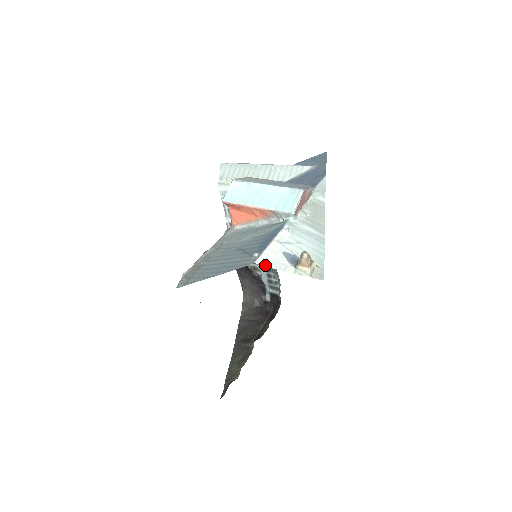
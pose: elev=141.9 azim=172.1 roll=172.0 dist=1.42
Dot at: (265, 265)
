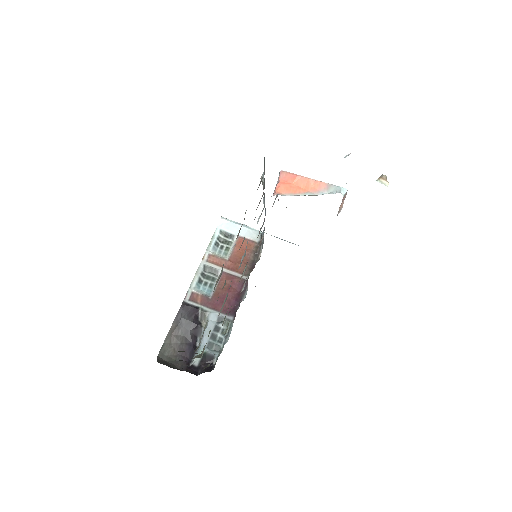
Dot at: occluded
